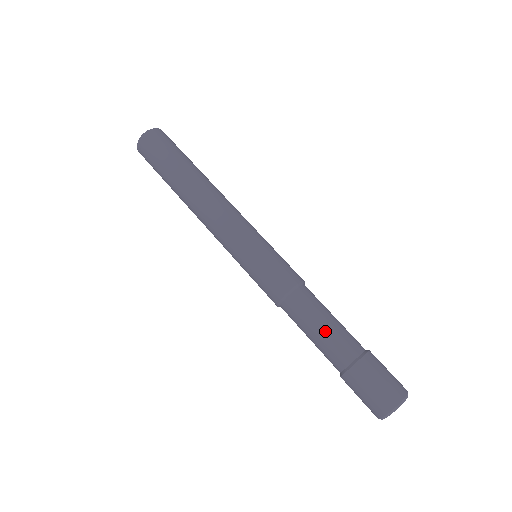
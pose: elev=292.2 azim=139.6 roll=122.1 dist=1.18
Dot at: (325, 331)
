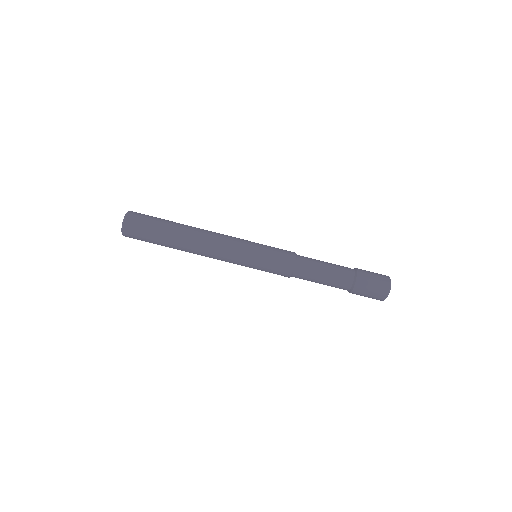
Dot at: (330, 268)
